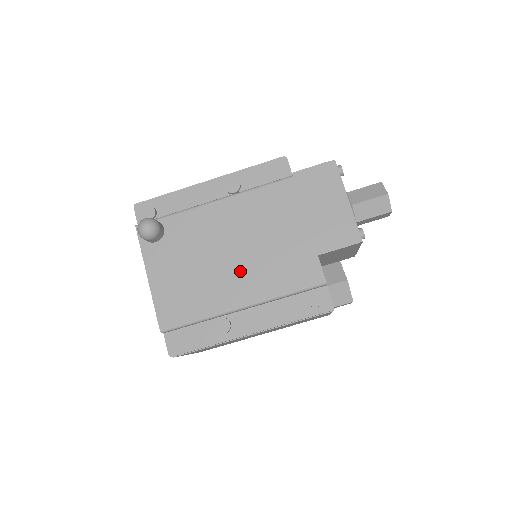
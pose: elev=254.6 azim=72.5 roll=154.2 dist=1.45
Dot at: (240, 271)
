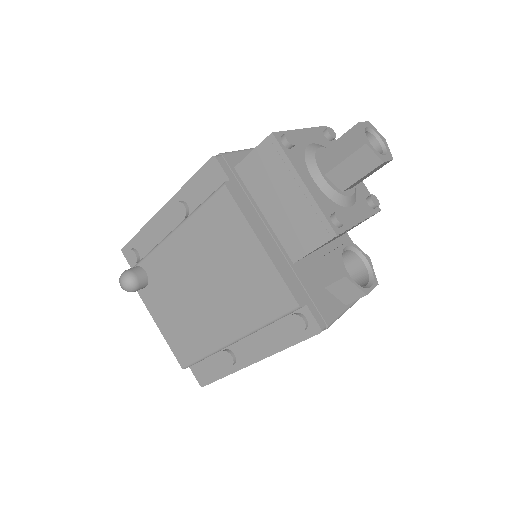
Dot at: (218, 305)
